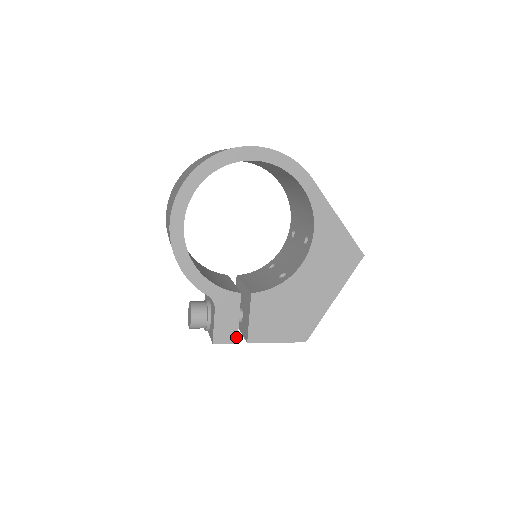
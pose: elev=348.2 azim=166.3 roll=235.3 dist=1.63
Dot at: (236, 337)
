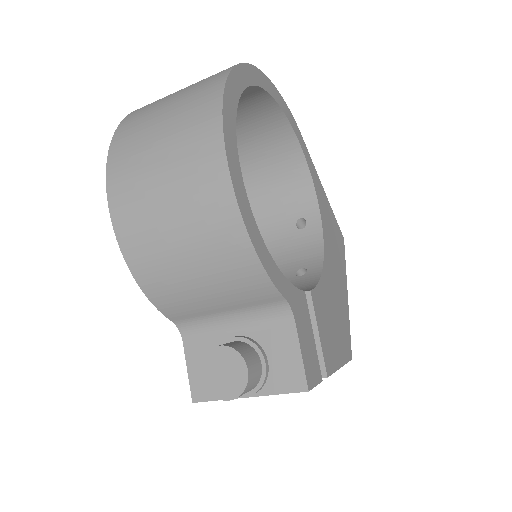
Dot at: (319, 370)
